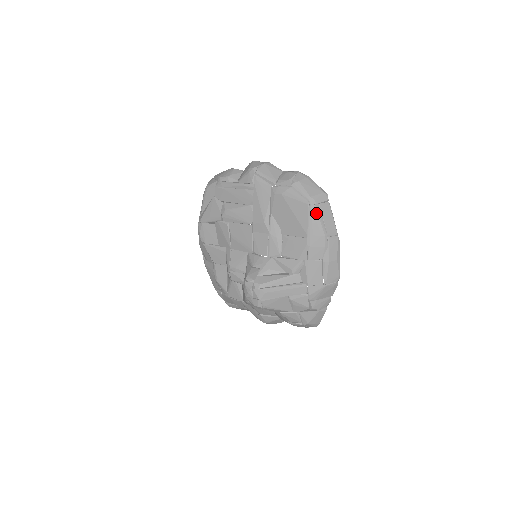
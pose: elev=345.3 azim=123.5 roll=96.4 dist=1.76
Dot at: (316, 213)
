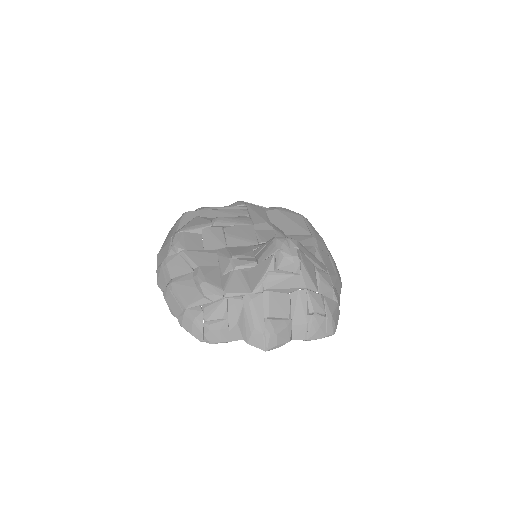
Dot at: (310, 223)
